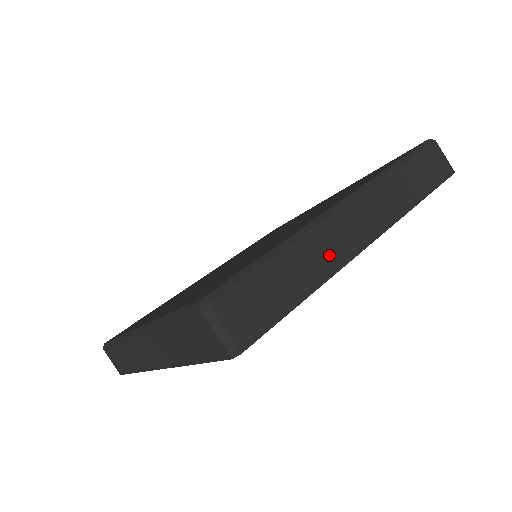
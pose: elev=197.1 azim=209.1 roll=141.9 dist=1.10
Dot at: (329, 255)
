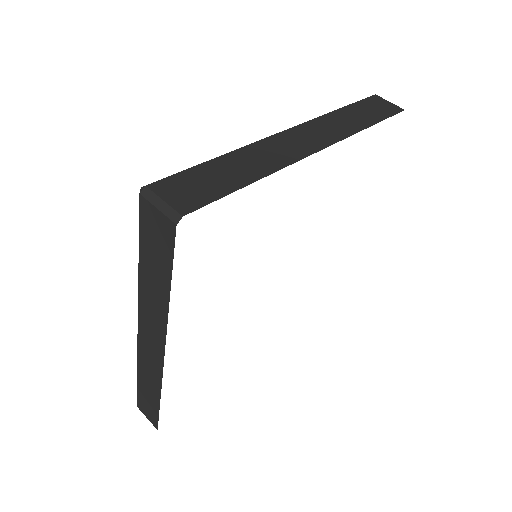
Dot at: (273, 158)
